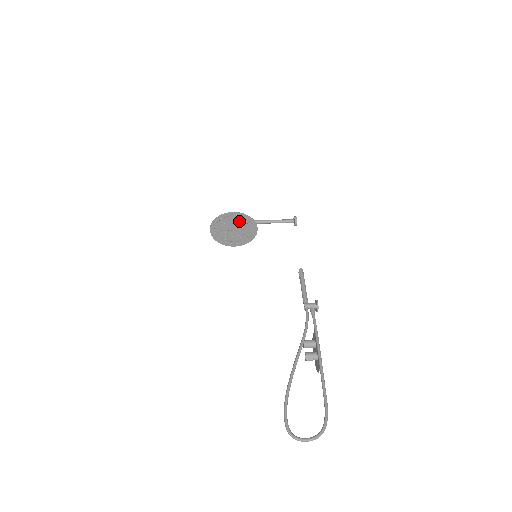
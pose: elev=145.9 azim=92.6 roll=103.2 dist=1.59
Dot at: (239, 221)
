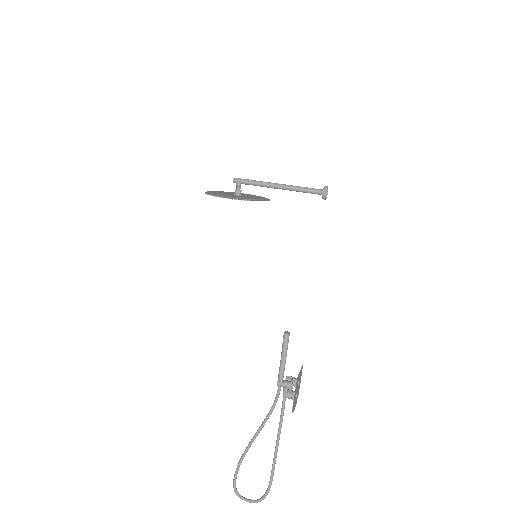
Dot at: occluded
